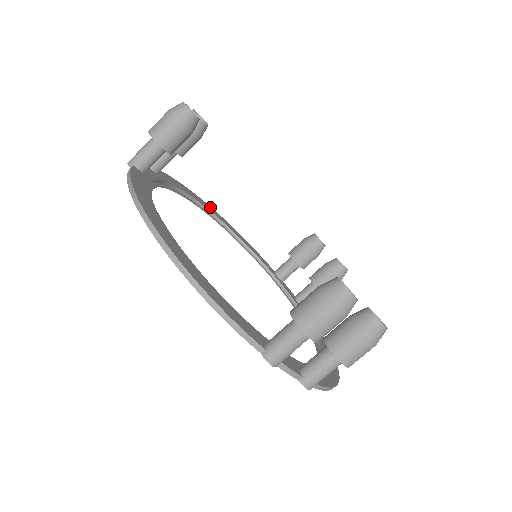
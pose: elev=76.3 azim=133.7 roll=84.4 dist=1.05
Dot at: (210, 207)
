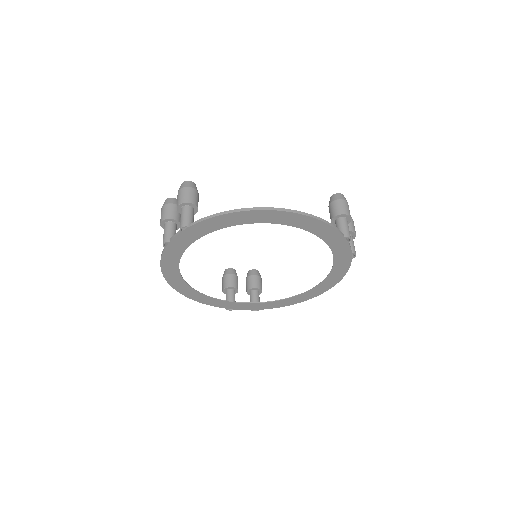
Dot at: (173, 283)
